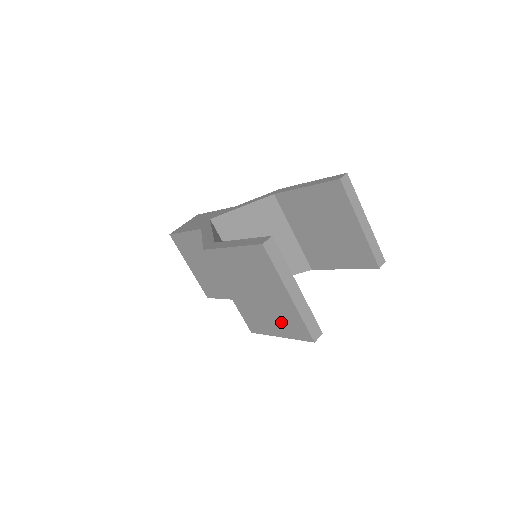
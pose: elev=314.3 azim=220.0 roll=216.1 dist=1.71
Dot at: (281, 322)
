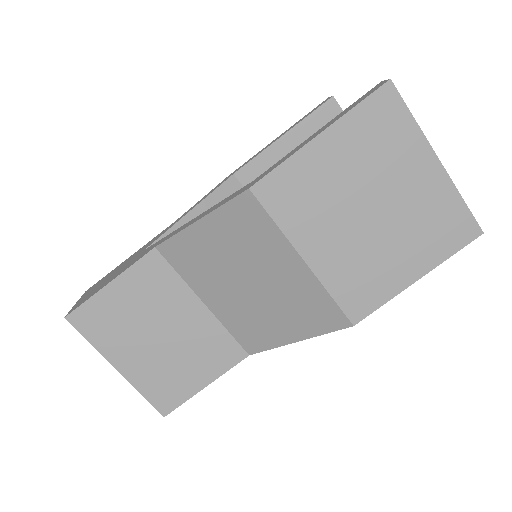
Dot at: (421, 240)
